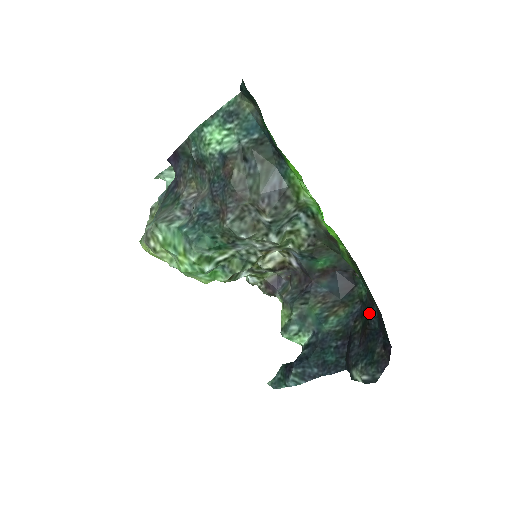
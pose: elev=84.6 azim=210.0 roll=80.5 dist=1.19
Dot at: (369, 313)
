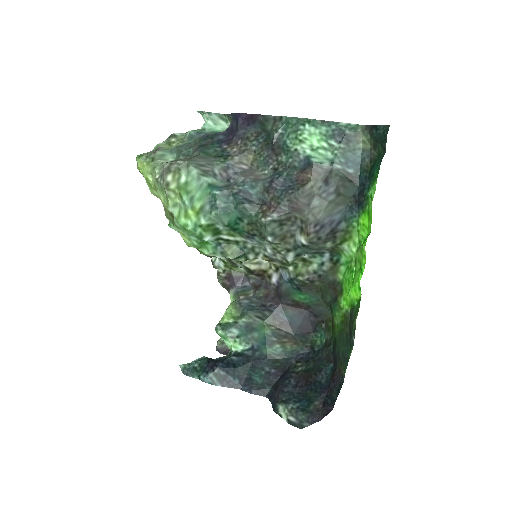
Dot at: (321, 366)
